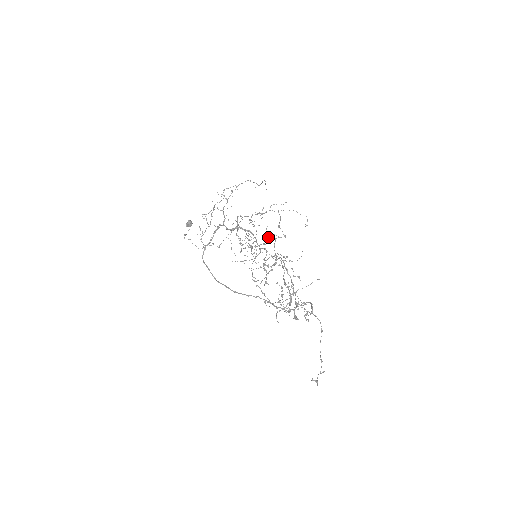
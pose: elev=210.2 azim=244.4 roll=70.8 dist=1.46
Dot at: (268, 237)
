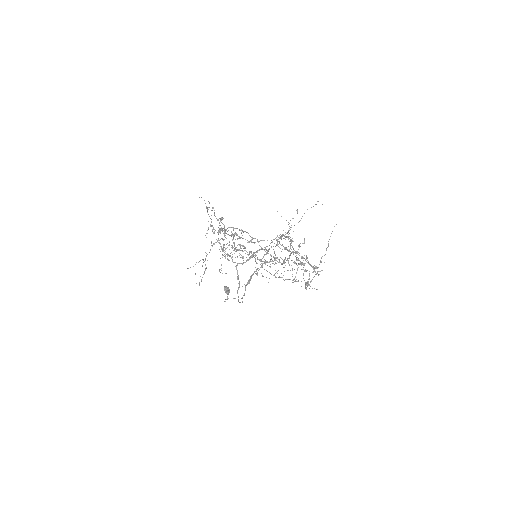
Dot at: occluded
